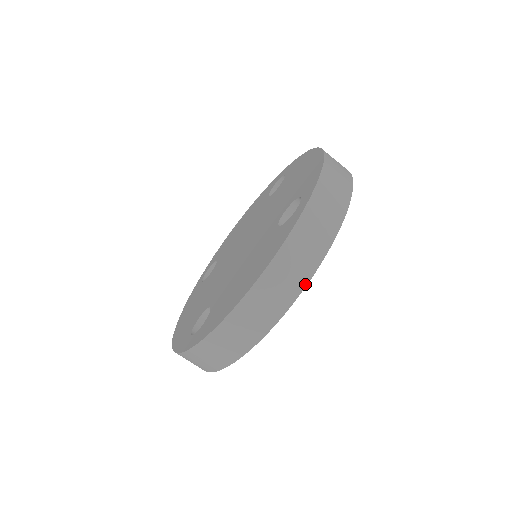
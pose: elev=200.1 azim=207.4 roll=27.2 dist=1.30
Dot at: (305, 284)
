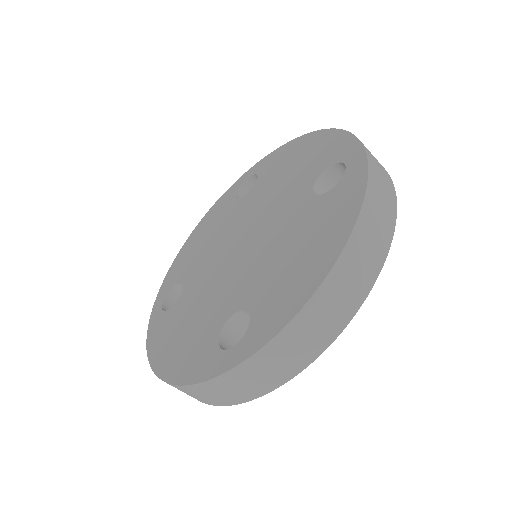
Dot at: (389, 243)
